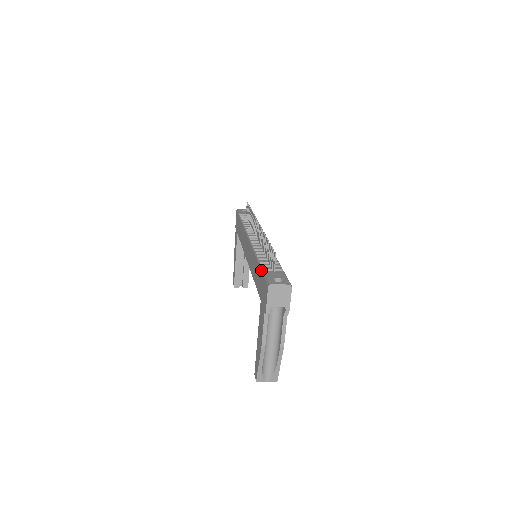
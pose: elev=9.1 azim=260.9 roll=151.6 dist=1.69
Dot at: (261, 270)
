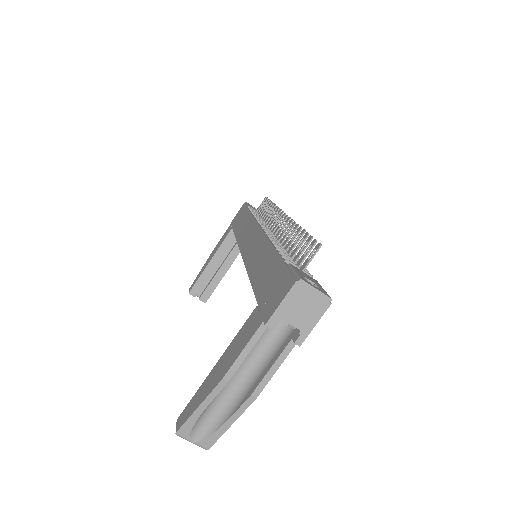
Dot at: (282, 259)
